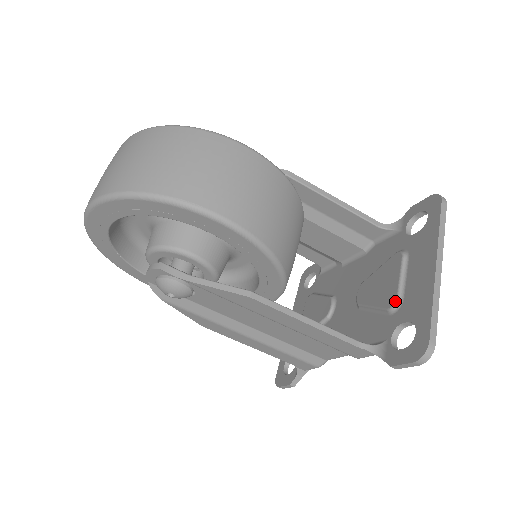
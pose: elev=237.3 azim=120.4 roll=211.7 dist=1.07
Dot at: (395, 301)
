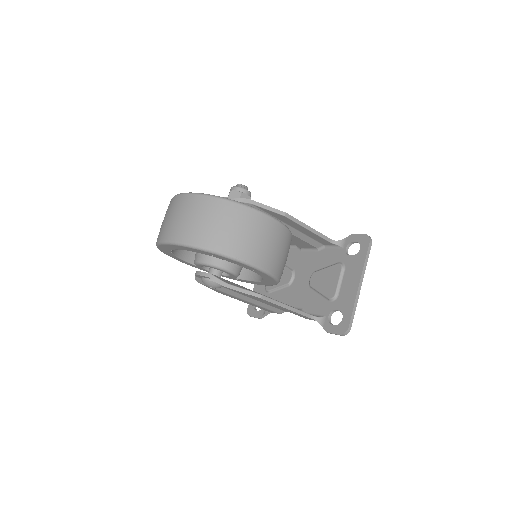
Dot at: (334, 296)
